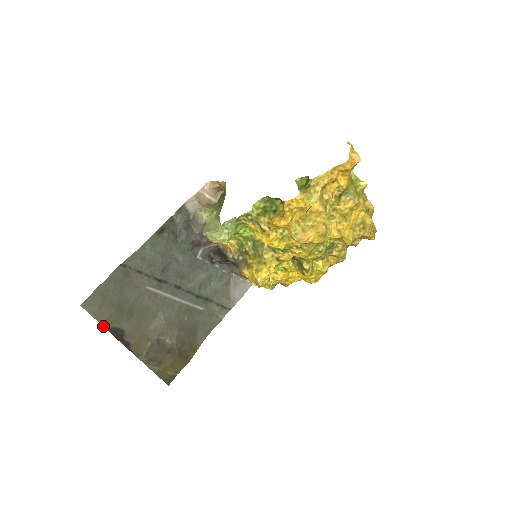
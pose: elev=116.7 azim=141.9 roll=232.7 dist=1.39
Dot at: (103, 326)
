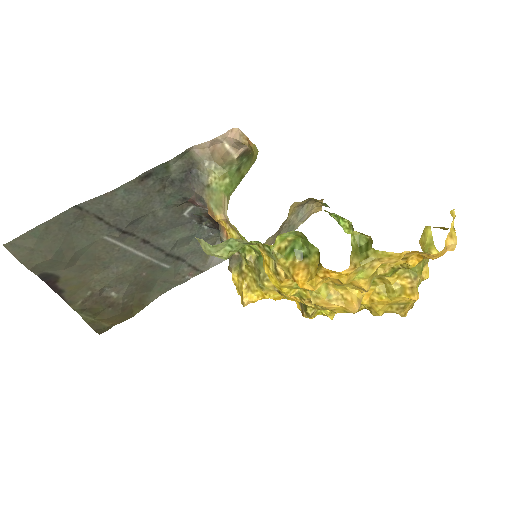
Dot at: (31, 271)
